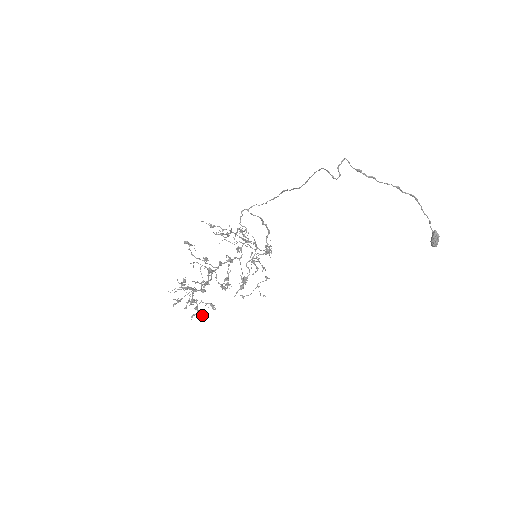
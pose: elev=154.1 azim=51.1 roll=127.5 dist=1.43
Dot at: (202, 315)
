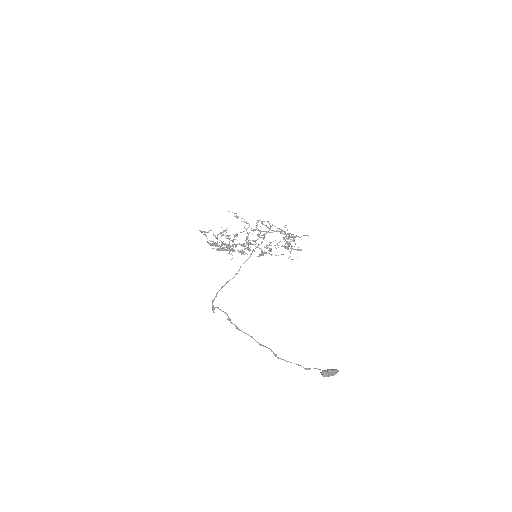
Dot at: occluded
